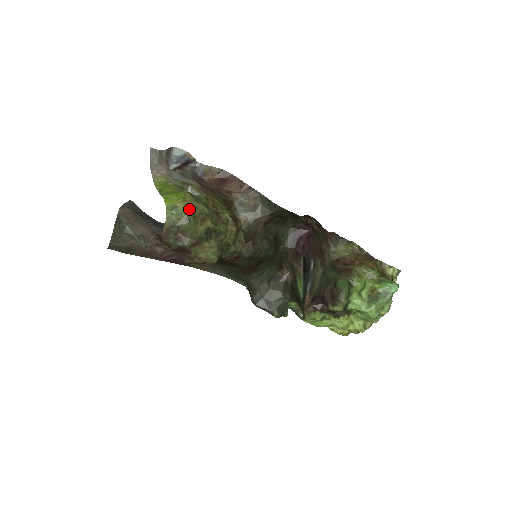
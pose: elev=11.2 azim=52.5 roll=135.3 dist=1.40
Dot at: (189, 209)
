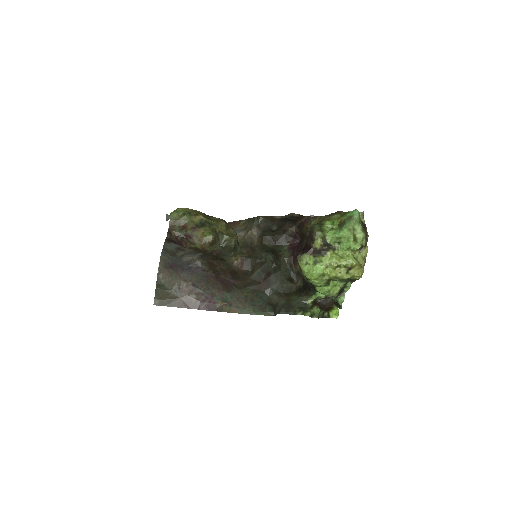
Dot at: (185, 210)
